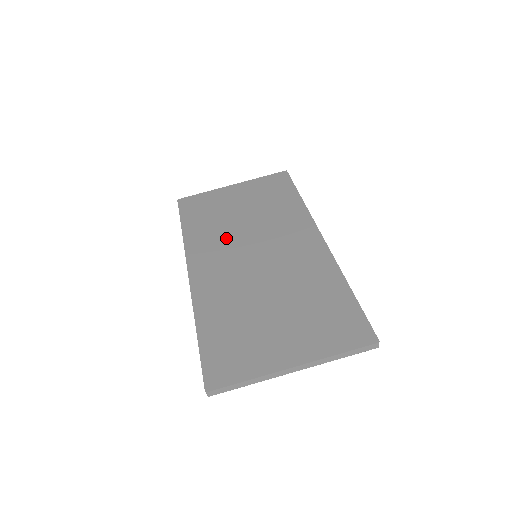
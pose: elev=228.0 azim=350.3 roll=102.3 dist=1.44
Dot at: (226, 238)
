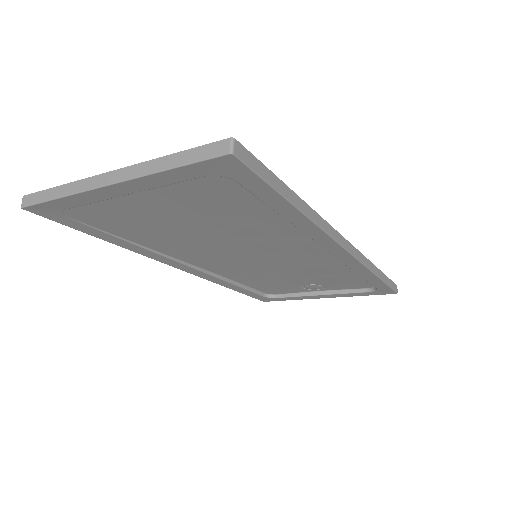
Dot at: occluded
